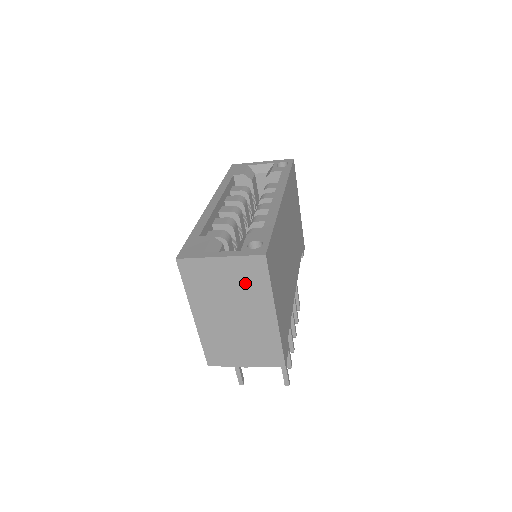
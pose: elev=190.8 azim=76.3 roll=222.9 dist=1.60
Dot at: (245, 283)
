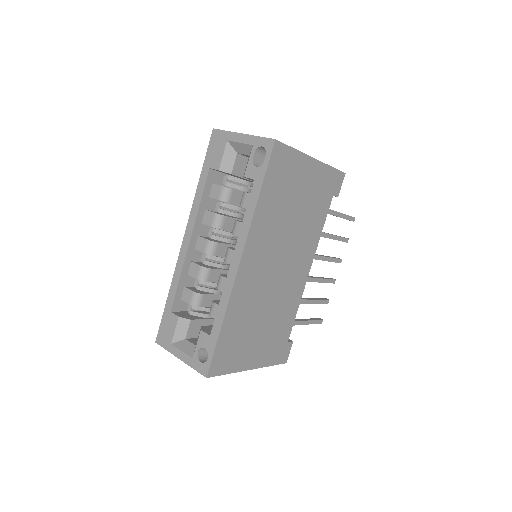
Dot at: occluded
